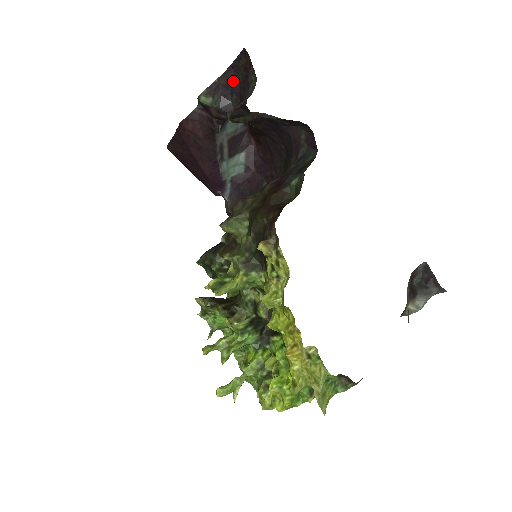
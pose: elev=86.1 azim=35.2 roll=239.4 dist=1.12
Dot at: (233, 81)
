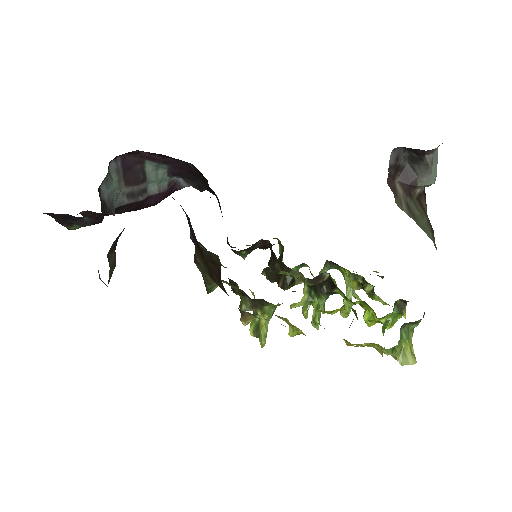
Dot at: (62, 216)
